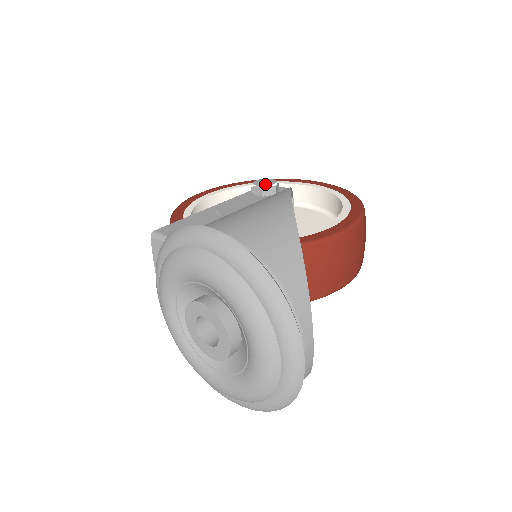
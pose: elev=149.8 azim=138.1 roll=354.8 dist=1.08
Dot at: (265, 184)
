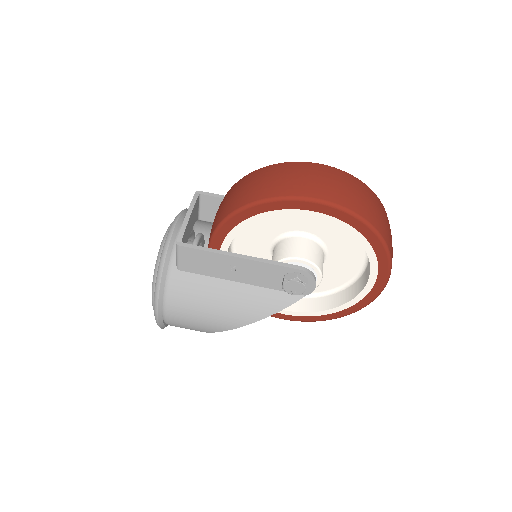
Dot at: (288, 291)
